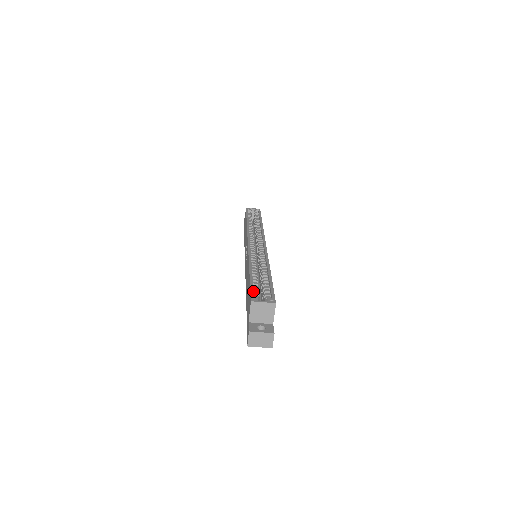
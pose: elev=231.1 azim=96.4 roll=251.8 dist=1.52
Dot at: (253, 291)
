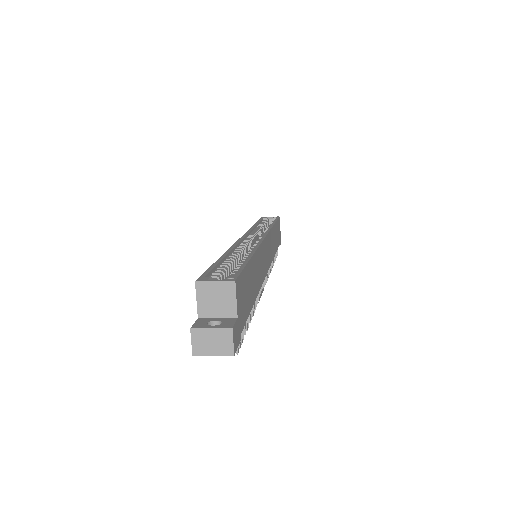
Dot at: (208, 272)
